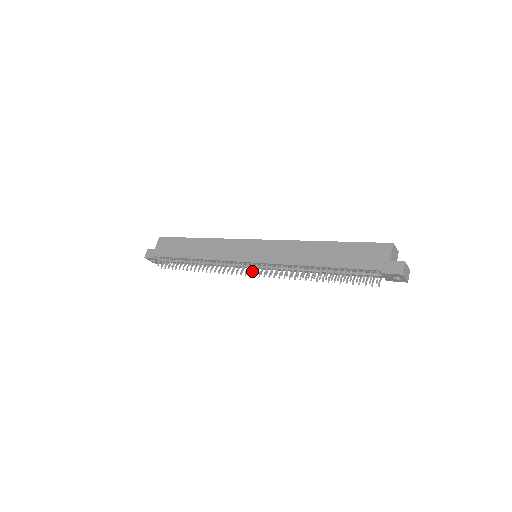
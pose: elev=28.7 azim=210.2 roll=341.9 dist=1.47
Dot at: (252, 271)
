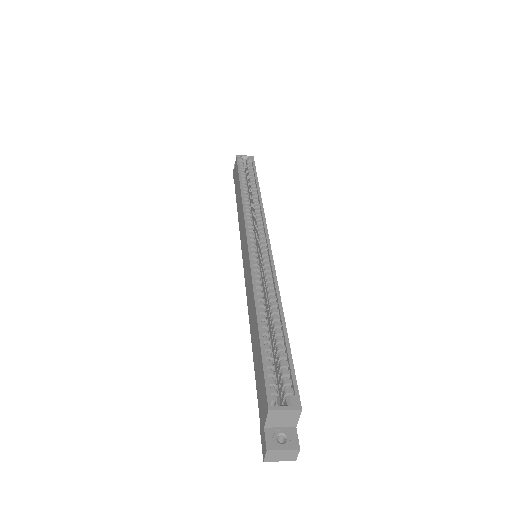
Dot at: occluded
